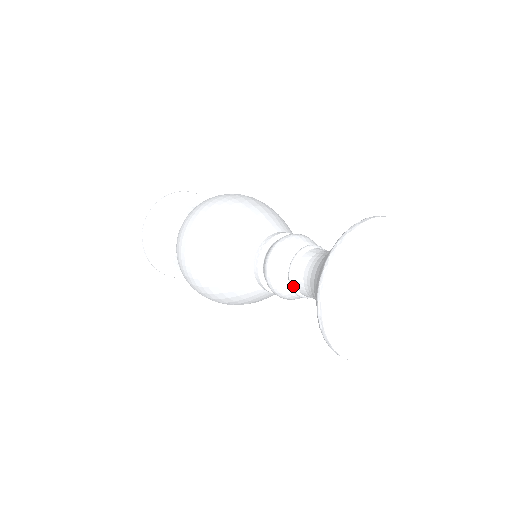
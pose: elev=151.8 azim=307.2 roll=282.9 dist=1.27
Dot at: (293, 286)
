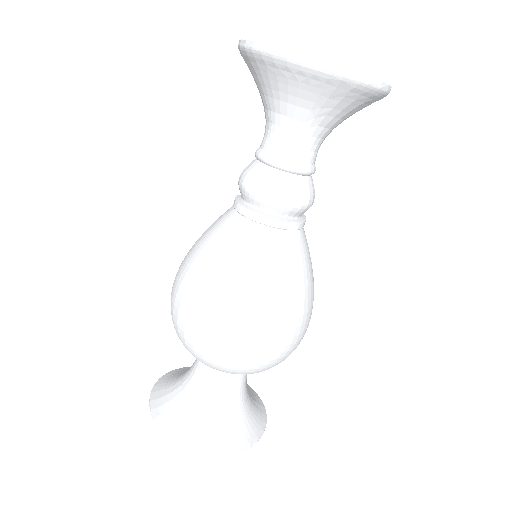
Dot at: (260, 153)
